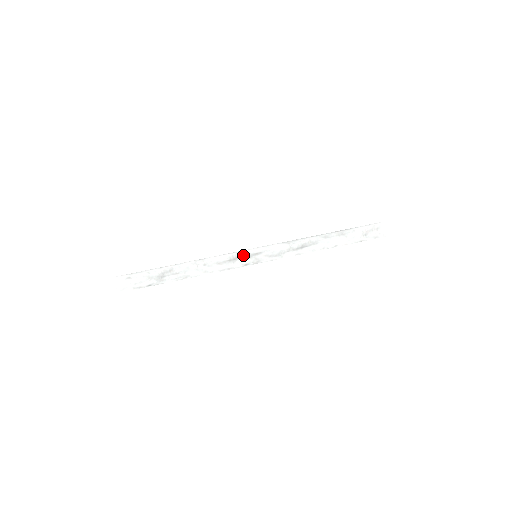
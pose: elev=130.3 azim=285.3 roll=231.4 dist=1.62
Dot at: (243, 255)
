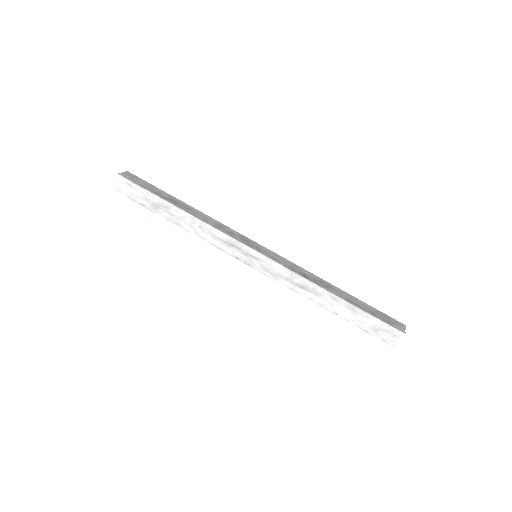
Dot at: (241, 248)
